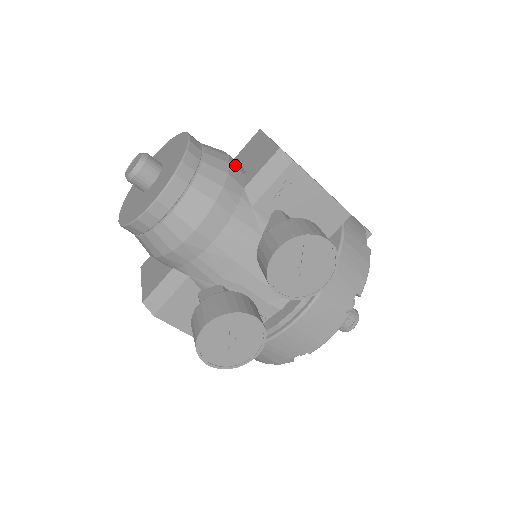
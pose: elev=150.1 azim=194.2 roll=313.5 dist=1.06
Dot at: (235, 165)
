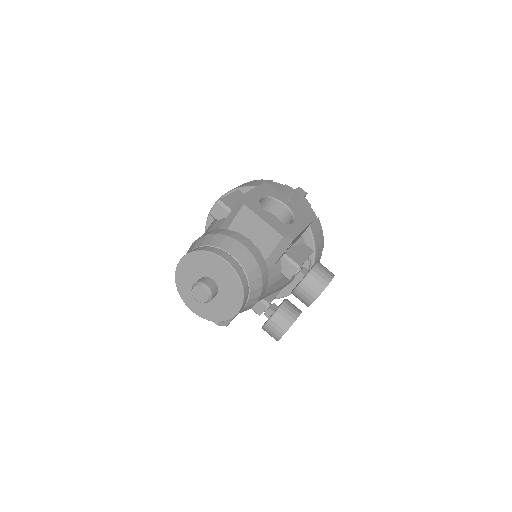
Dot at: (253, 251)
